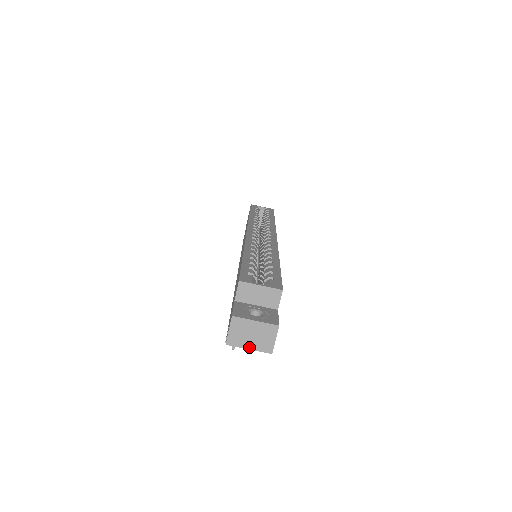
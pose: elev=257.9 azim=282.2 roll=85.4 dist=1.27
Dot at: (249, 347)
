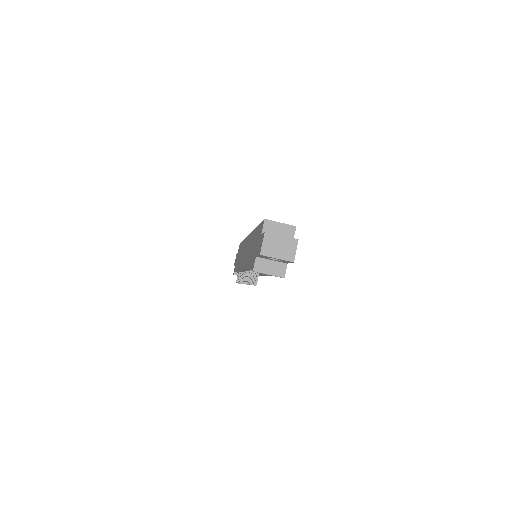
Dot at: (277, 257)
